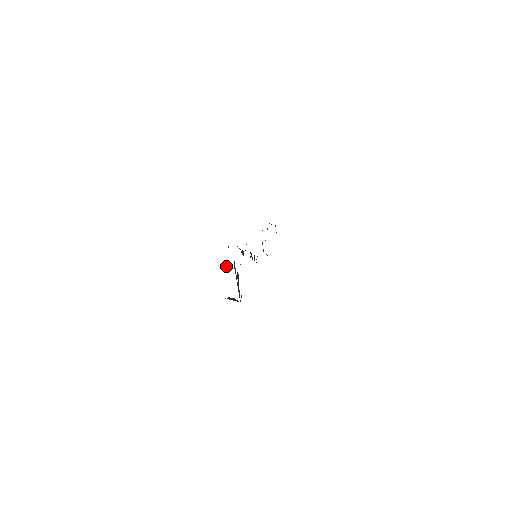
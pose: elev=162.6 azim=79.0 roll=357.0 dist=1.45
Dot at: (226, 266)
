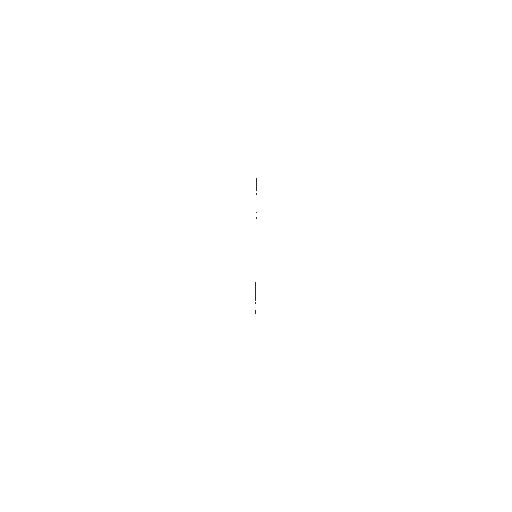
Dot at: occluded
